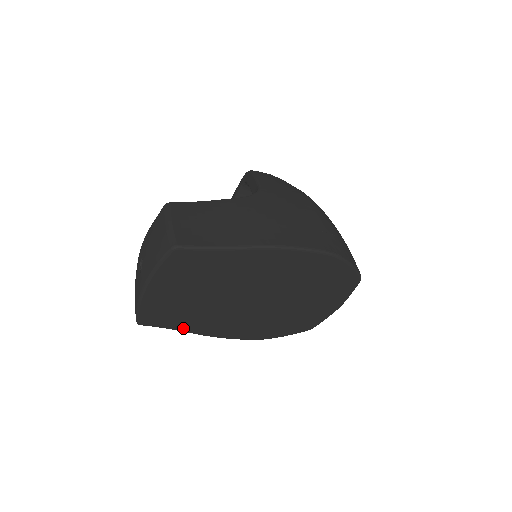
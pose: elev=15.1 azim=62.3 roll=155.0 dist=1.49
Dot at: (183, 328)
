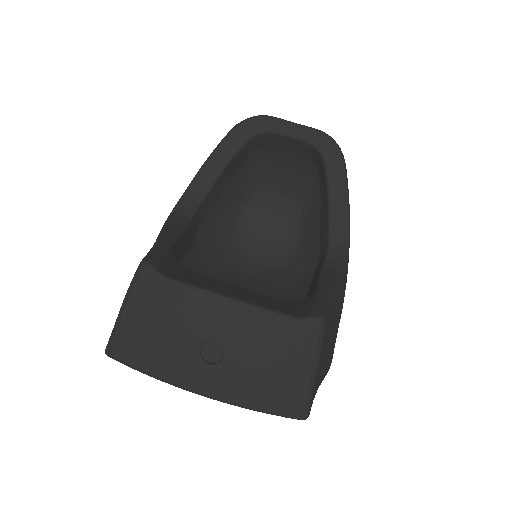
Dot at: occluded
